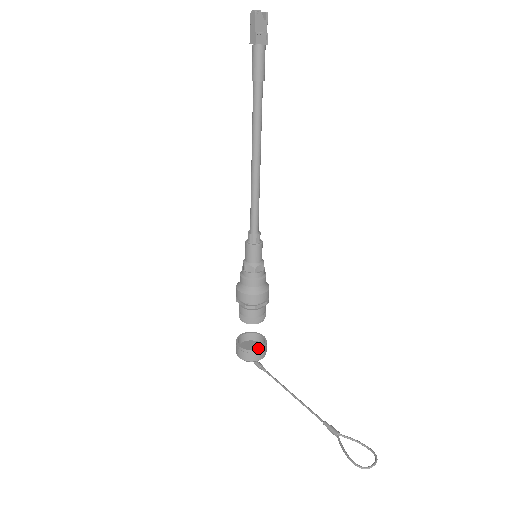
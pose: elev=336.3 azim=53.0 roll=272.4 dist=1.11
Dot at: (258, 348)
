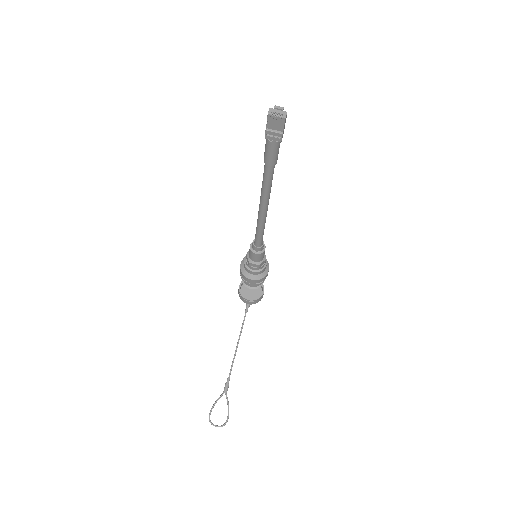
Dot at: (247, 298)
